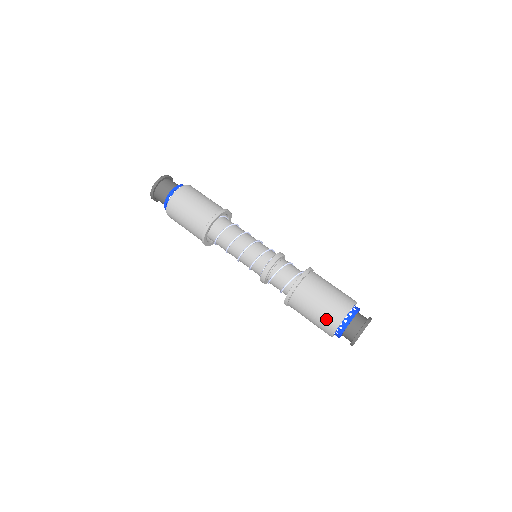
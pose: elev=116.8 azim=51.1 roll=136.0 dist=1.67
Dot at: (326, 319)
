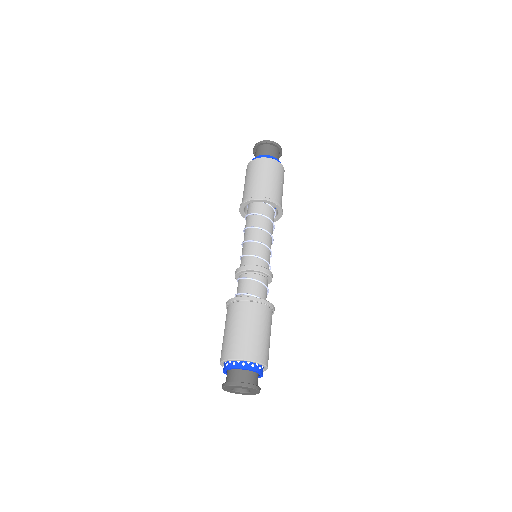
Dot at: (226, 345)
